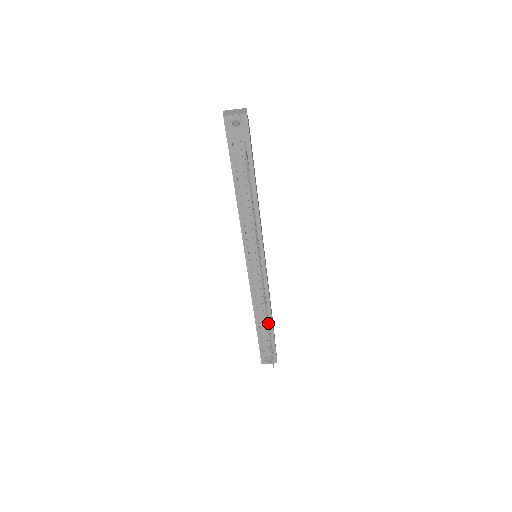
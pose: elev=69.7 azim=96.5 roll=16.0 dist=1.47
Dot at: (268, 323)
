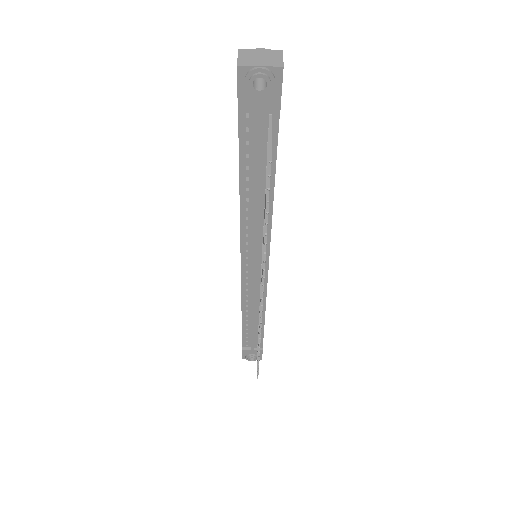
Dot at: occluded
